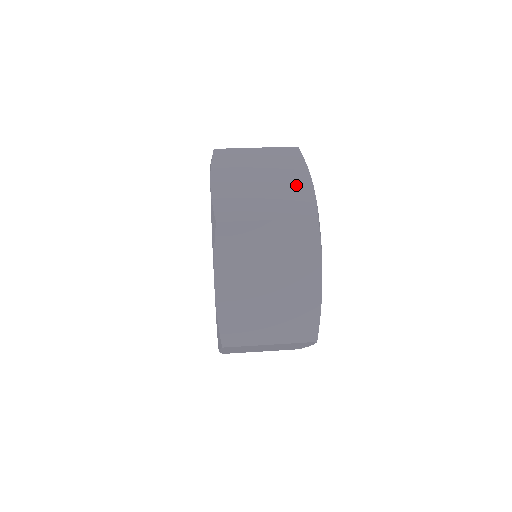
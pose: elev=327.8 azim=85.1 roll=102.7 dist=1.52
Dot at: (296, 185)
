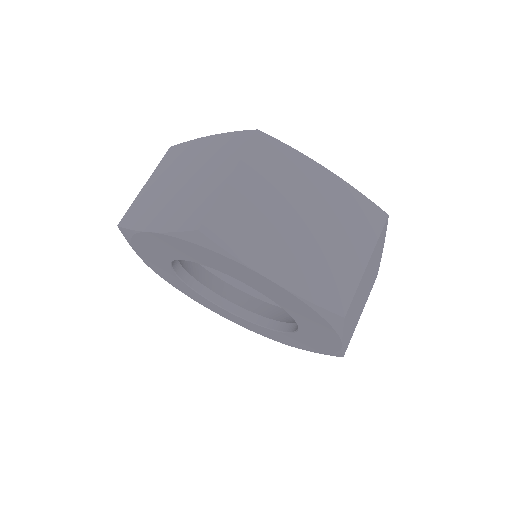
Dot at: (330, 194)
